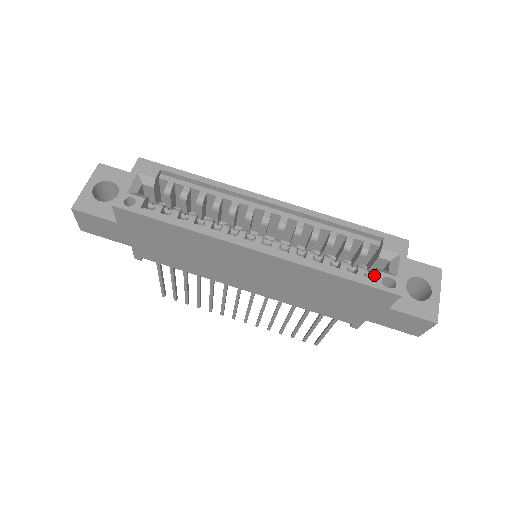
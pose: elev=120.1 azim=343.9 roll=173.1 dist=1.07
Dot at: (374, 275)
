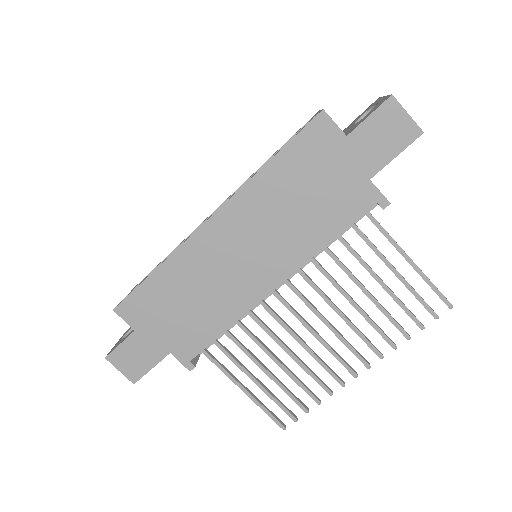
Dot at: occluded
